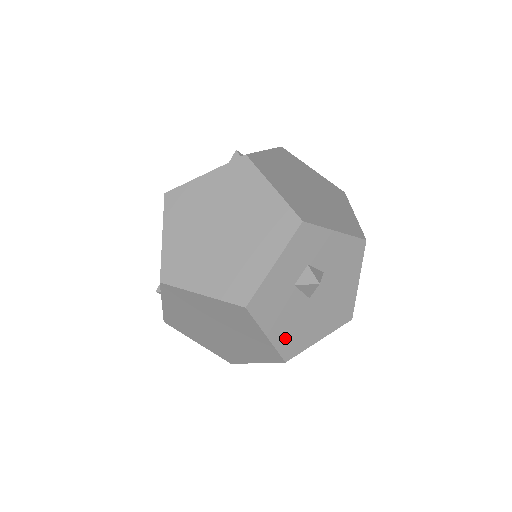
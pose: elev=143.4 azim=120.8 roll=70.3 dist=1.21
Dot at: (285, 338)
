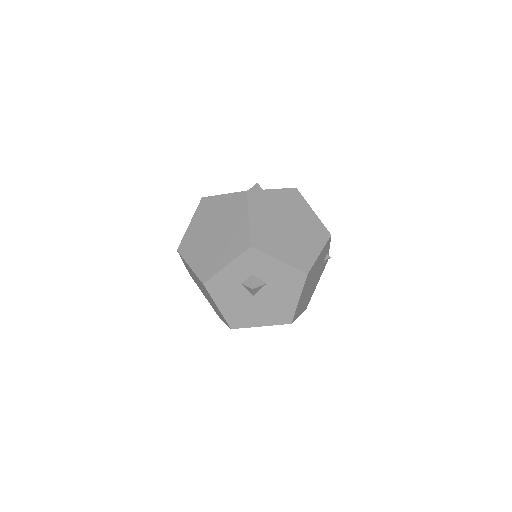
Dot at: (232, 314)
